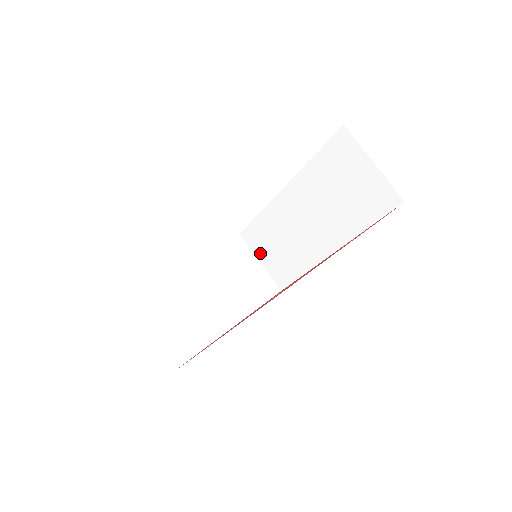
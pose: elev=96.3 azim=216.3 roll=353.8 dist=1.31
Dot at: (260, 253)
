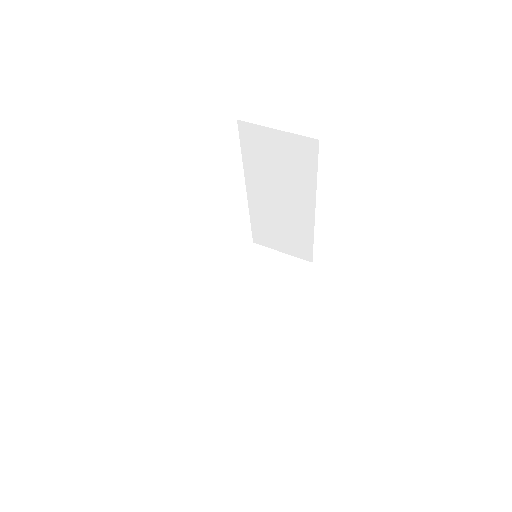
Dot at: (276, 246)
